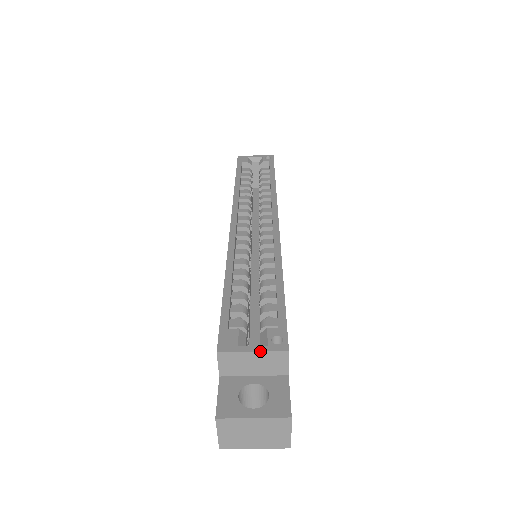
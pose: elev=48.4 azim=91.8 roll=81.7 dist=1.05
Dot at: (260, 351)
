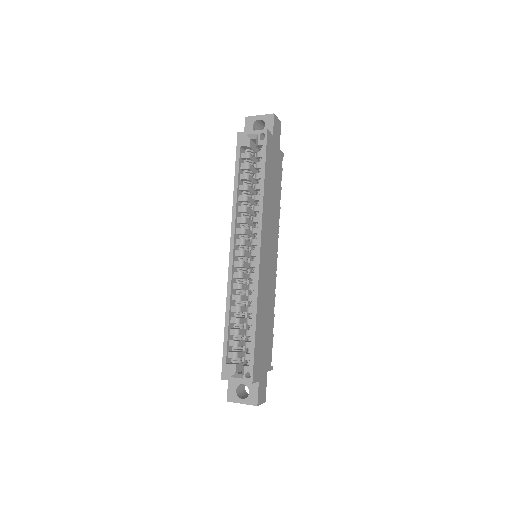
Dot at: occluded
